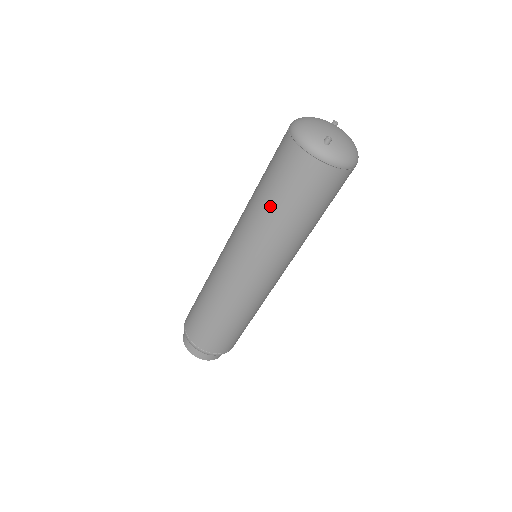
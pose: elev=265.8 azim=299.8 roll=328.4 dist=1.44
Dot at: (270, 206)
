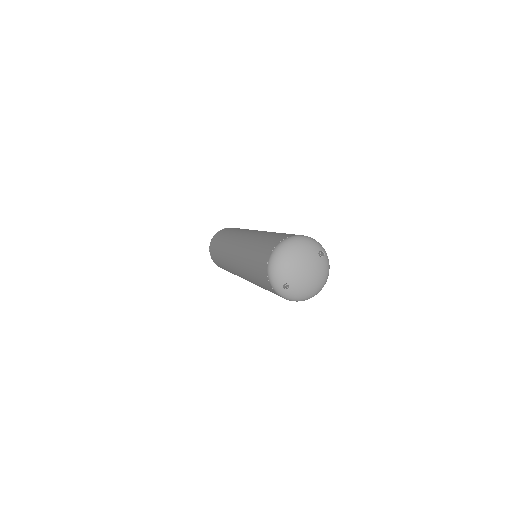
Dot at: (250, 271)
